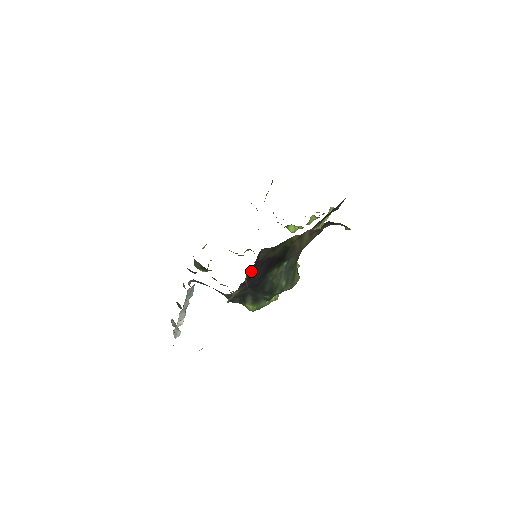
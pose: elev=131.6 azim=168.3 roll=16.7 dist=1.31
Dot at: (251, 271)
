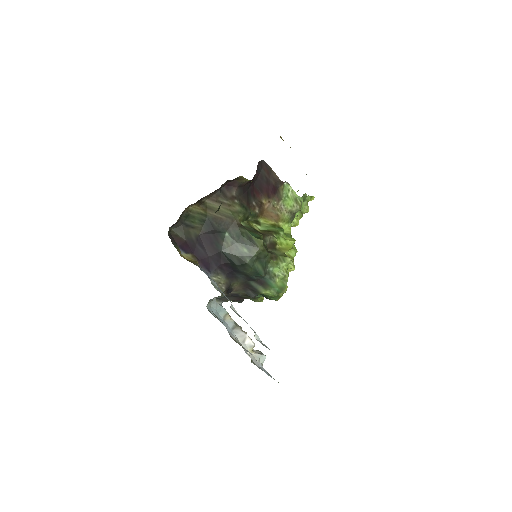
Dot at: (194, 252)
